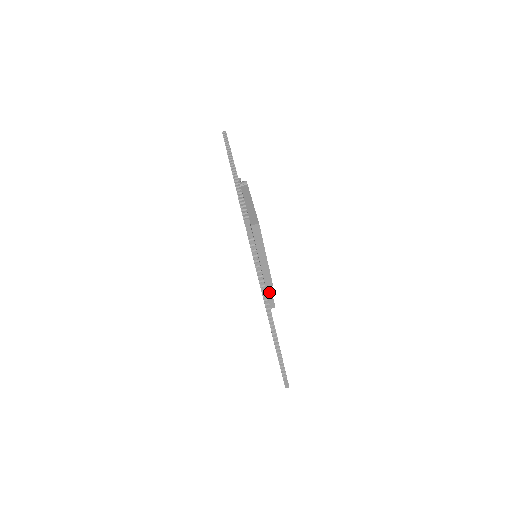
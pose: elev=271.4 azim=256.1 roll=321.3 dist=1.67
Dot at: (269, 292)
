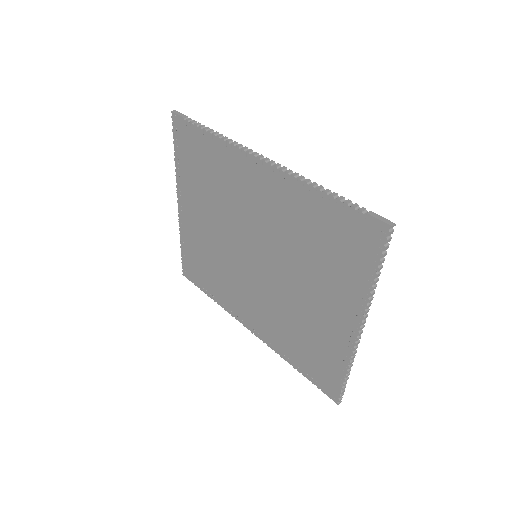
Dot at: occluded
